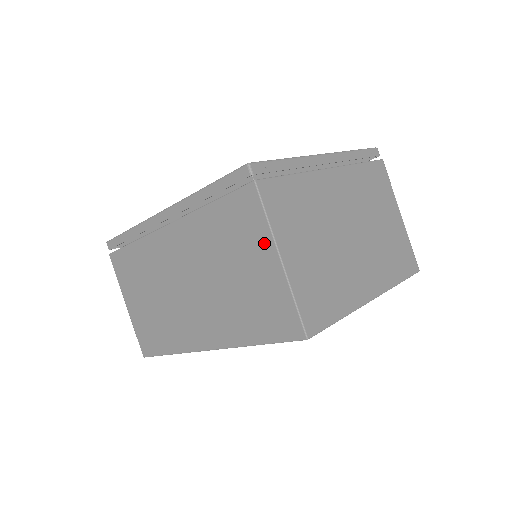
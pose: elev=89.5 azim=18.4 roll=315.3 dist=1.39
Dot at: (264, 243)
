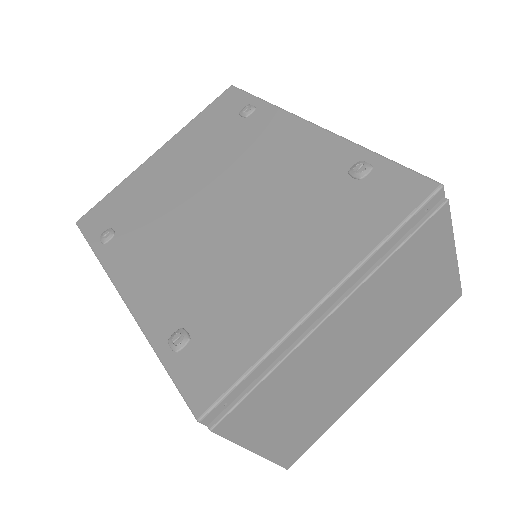
Dot at: occluded
